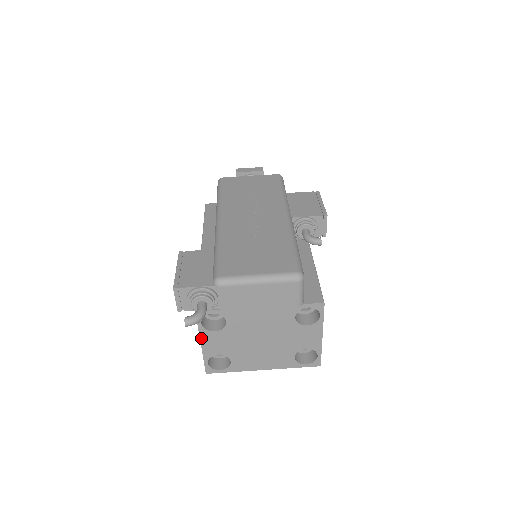
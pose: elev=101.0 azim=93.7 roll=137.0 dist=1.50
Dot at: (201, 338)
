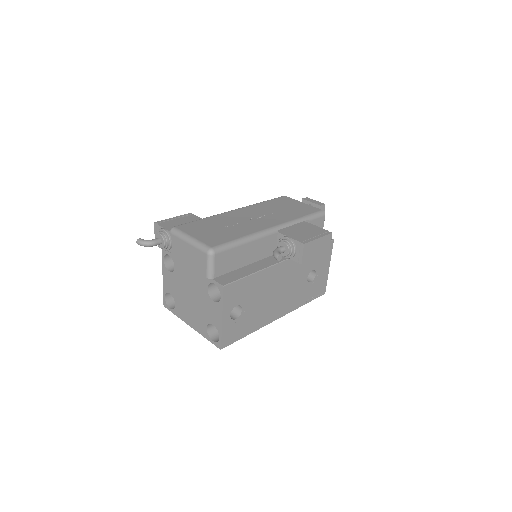
Dot at: (163, 272)
